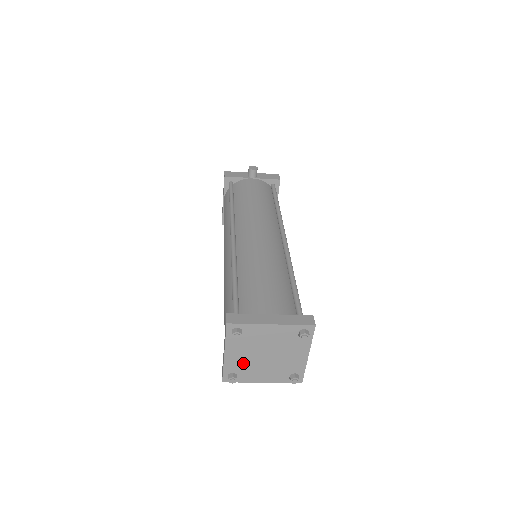
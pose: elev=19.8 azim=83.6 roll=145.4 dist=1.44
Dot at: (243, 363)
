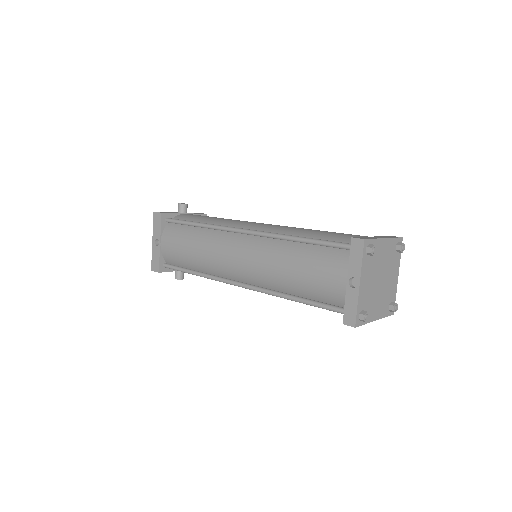
Dot at: (368, 294)
